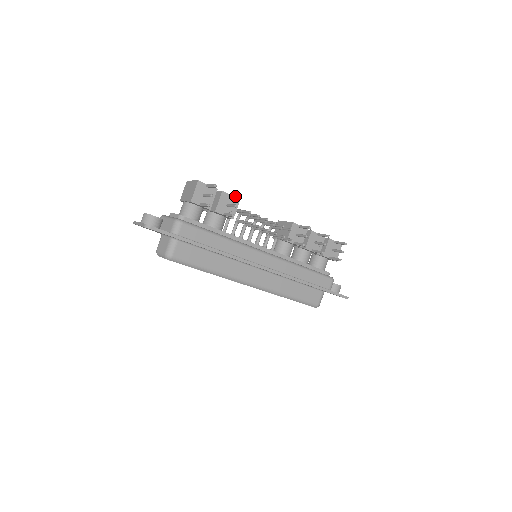
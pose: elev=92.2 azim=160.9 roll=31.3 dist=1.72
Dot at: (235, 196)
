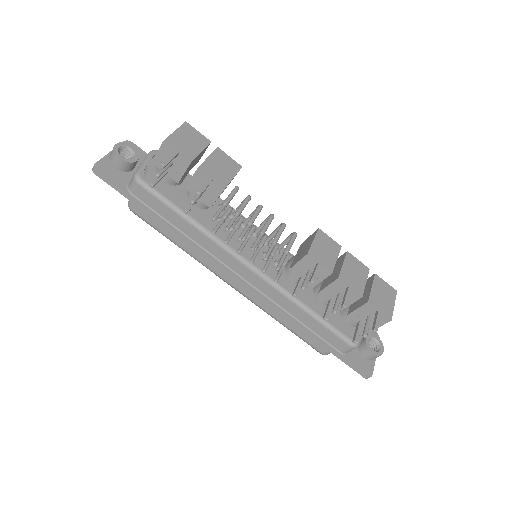
Dot at: occluded
